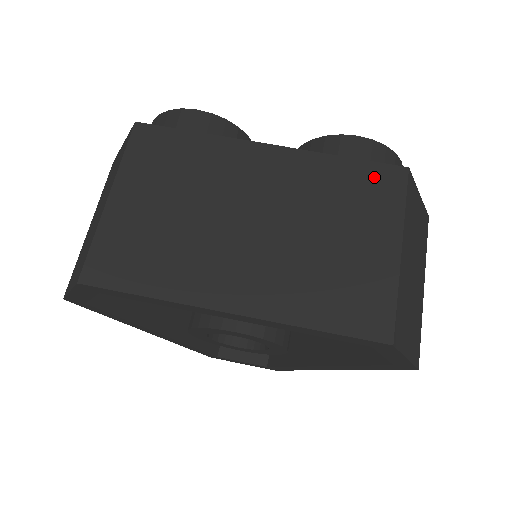
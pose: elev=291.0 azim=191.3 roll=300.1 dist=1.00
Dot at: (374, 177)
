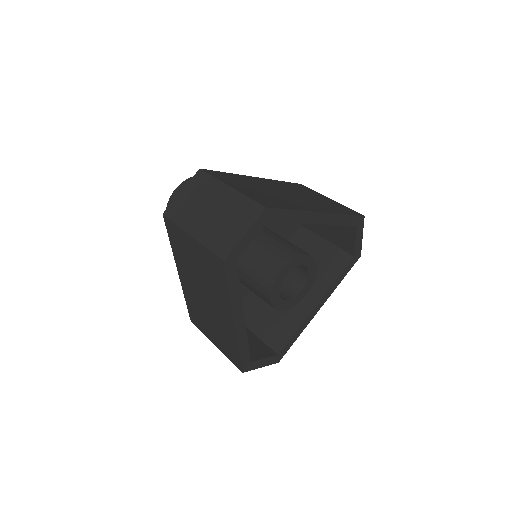
Dot at: (297, 185)
